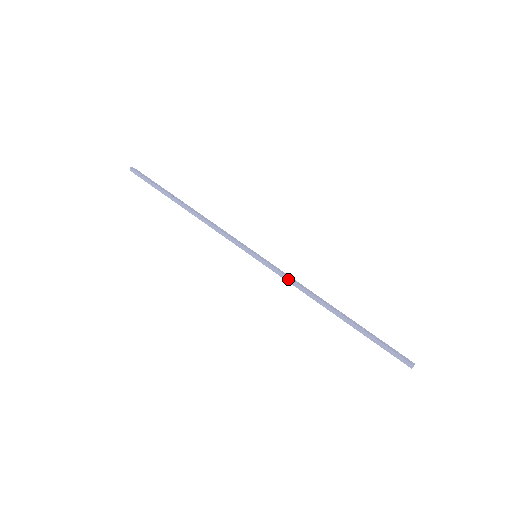
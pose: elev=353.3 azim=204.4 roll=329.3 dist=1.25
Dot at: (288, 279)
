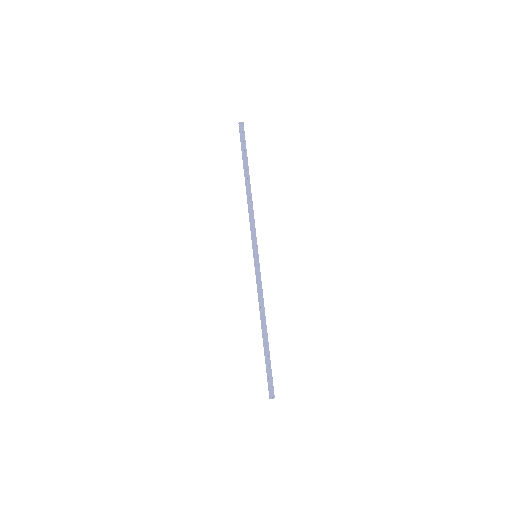
Dot at: (258, 288)
